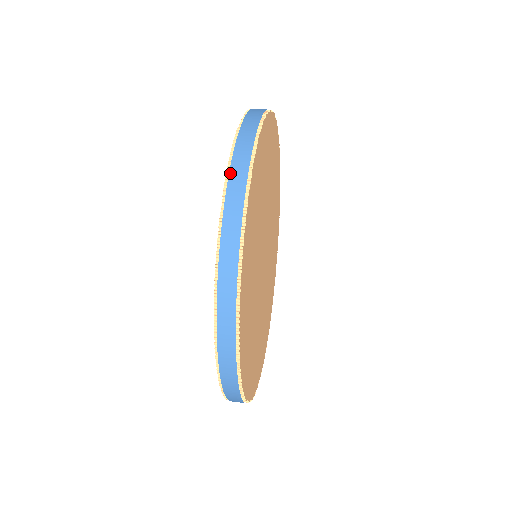
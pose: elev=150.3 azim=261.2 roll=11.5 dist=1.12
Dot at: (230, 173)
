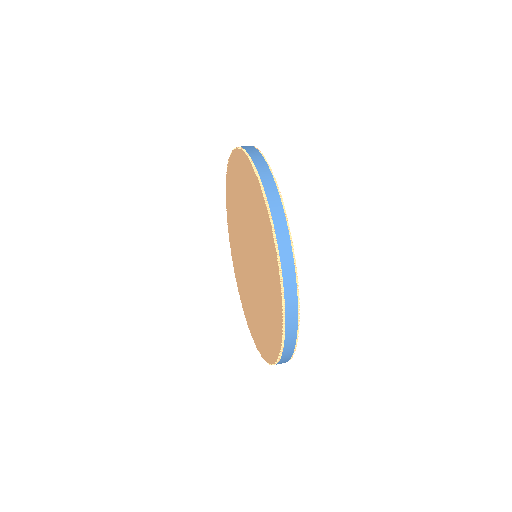
Dot at: (285, 341)
